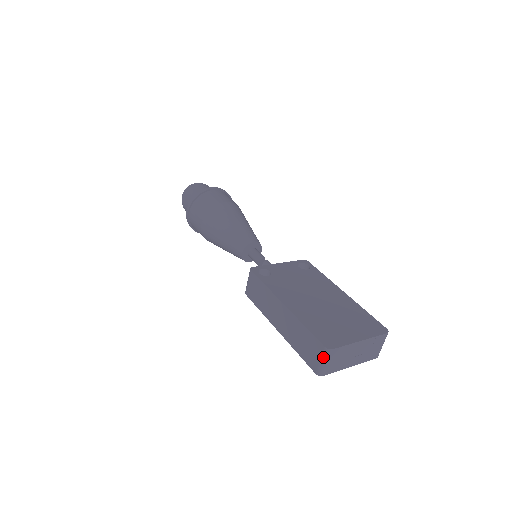
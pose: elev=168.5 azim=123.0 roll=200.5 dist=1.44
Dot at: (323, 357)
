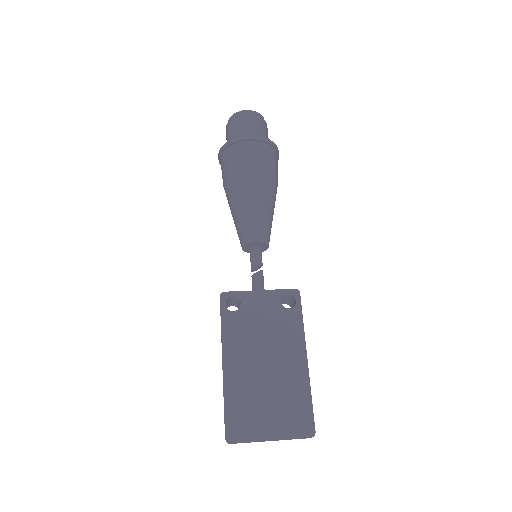
Dot at: occluded
